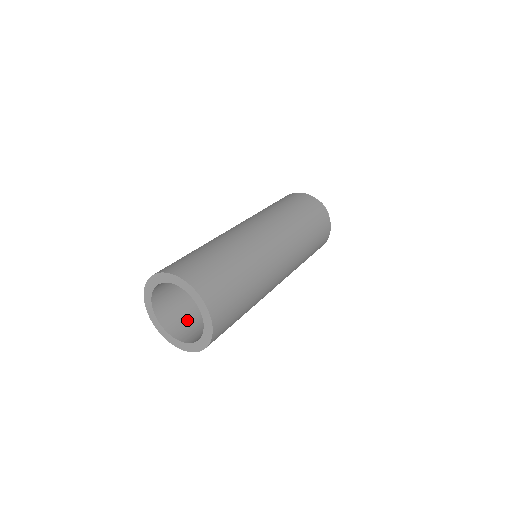
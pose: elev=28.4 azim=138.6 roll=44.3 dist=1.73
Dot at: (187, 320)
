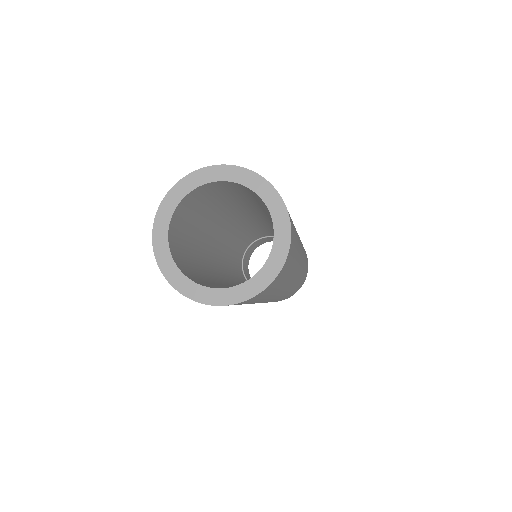
Dot at: (209, 285)
